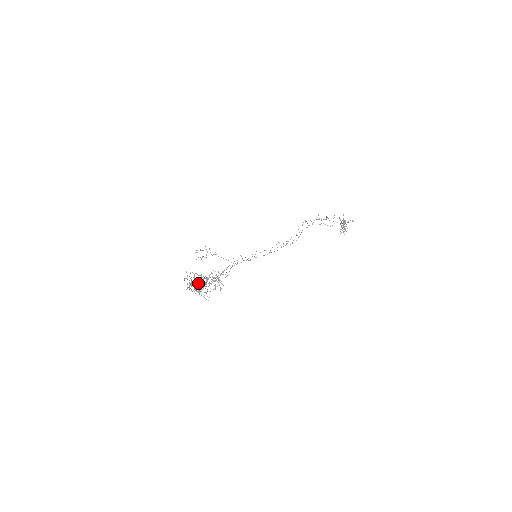
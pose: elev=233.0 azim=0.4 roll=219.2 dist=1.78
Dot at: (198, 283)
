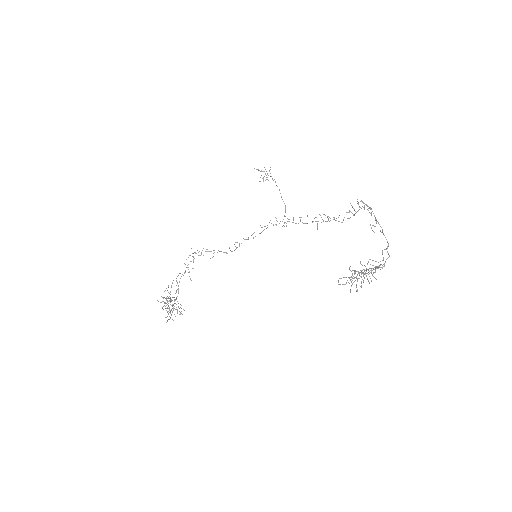
Dot at: occluded
